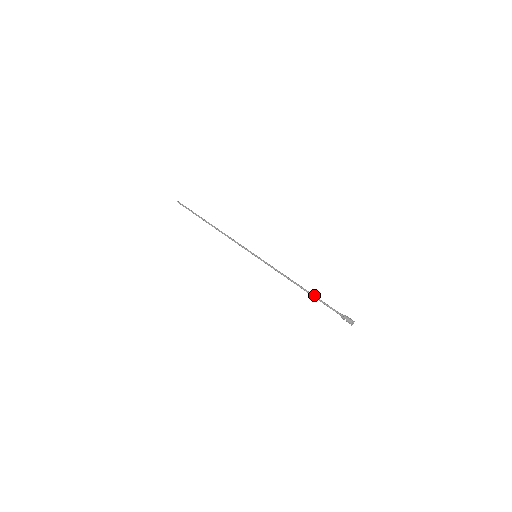
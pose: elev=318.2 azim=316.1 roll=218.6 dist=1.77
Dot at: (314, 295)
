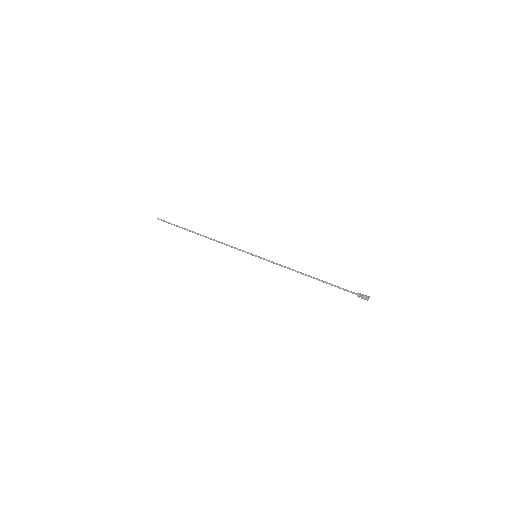
Dot at: (325, 281)
